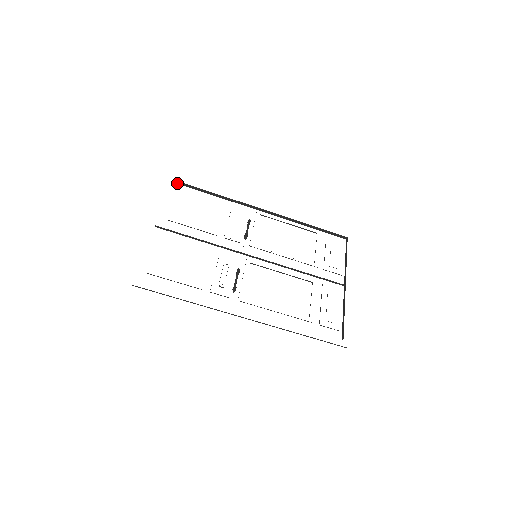
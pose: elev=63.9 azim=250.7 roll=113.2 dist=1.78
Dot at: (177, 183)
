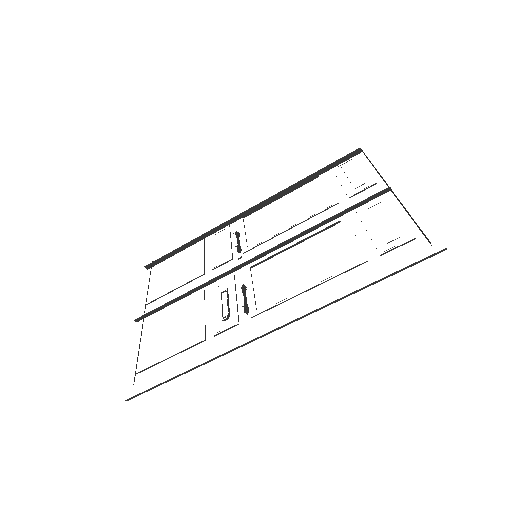
Dot at: occluded
